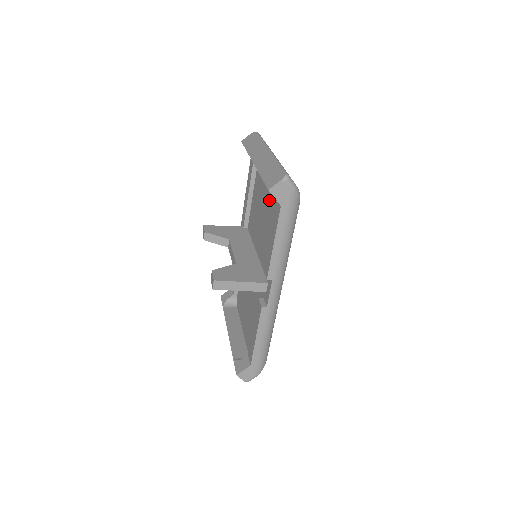
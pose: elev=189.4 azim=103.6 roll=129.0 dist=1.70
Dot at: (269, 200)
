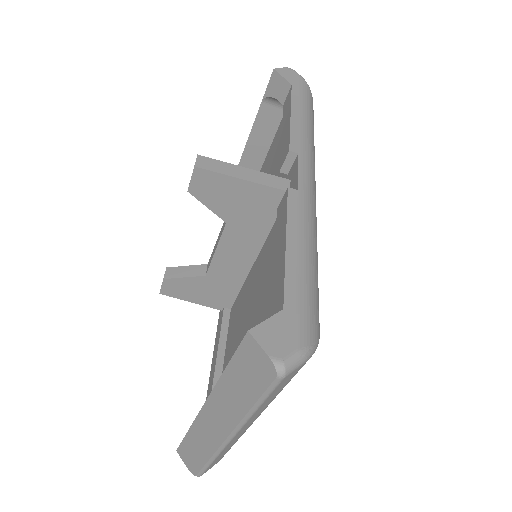
Dot at: (269, 168)
